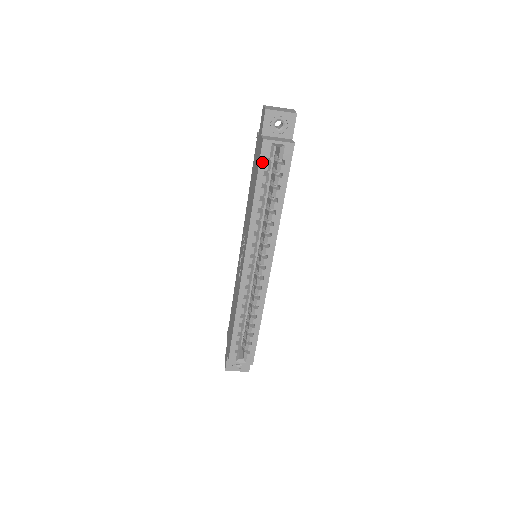
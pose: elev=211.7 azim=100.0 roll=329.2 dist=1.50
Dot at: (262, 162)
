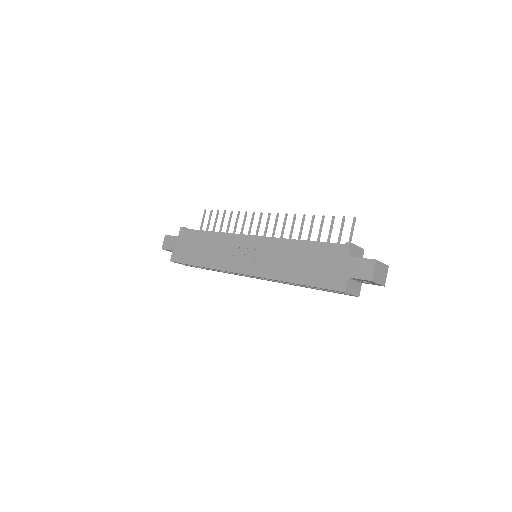
Dot at: (327, 289)
